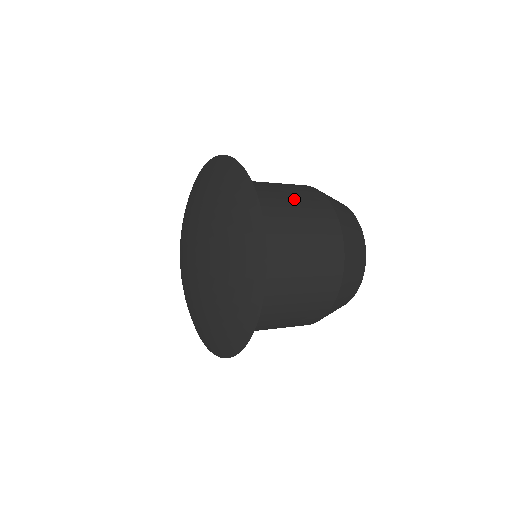
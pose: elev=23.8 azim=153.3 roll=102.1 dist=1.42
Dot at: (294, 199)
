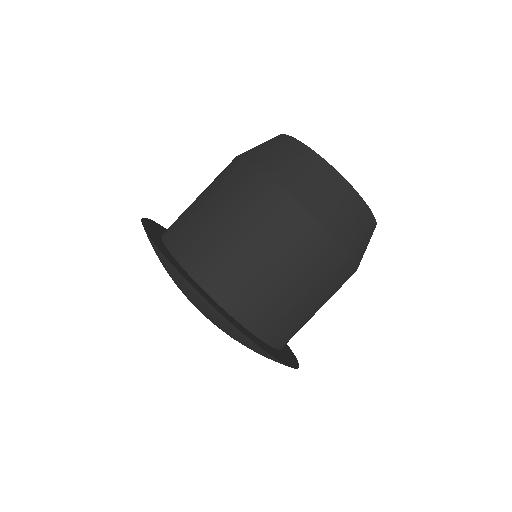
Dot at: (209, 194)
